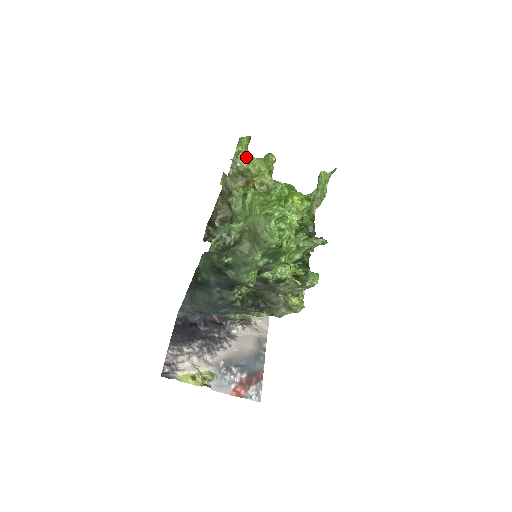
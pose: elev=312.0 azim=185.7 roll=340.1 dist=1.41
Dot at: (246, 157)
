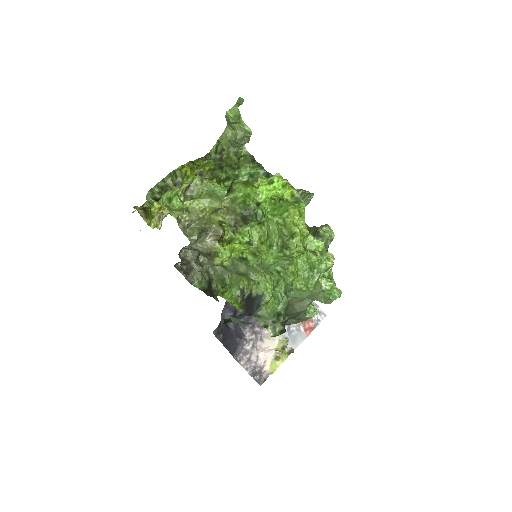
Dot at: (186, 209)
